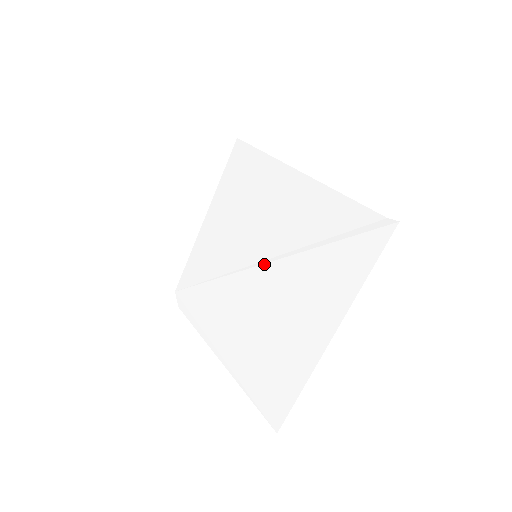
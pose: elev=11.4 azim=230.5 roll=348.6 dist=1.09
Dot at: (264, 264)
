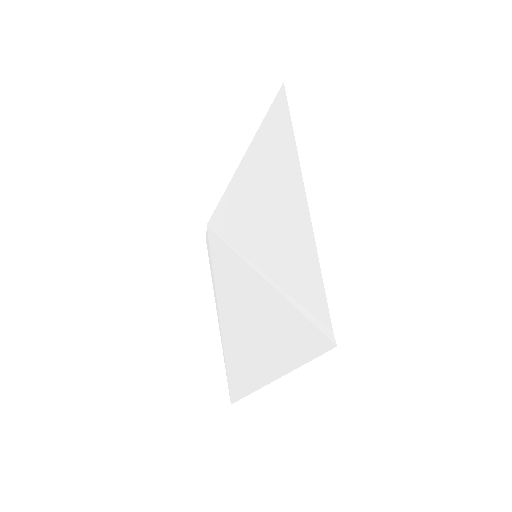
Dot at: (257, 273)
